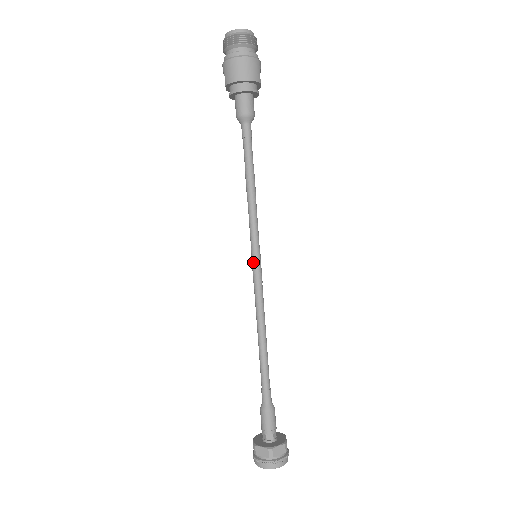
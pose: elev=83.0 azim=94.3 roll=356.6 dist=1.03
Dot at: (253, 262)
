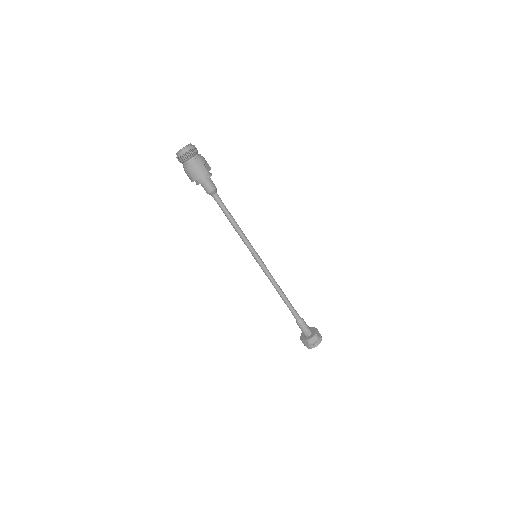
Dot at: (256, 260)
